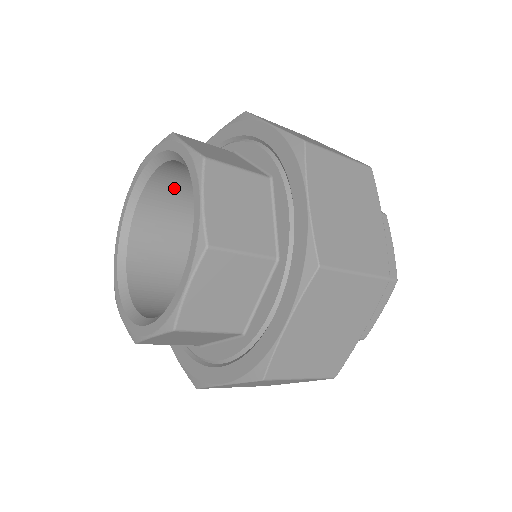
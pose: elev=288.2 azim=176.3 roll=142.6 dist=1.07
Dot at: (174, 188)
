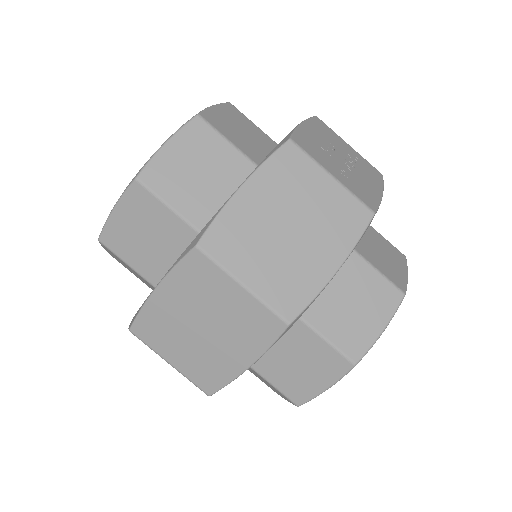
Dot at: occluded
